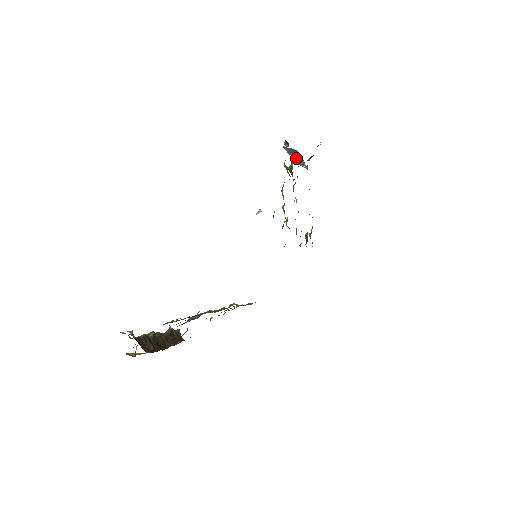
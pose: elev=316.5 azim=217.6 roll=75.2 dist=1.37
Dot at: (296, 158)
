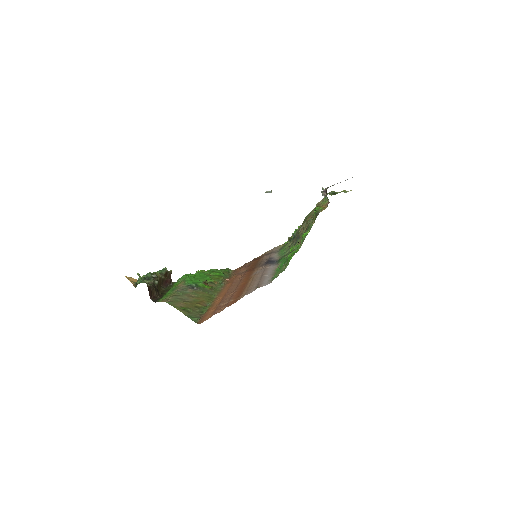
Dot at: occluded
